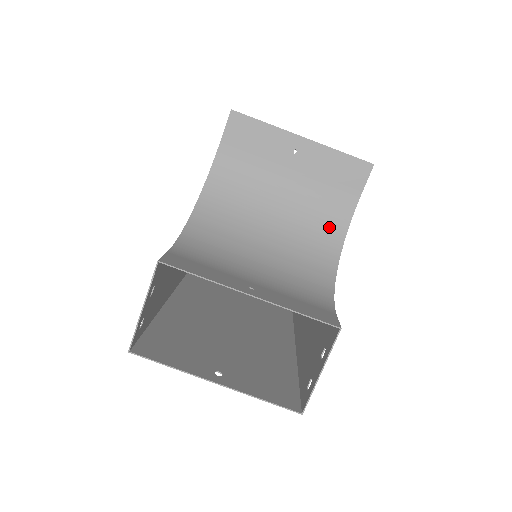
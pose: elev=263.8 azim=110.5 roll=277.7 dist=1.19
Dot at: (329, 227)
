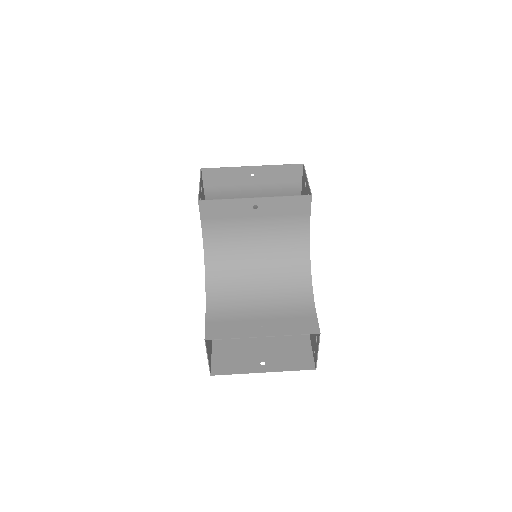
Dot at: (296, 243)
